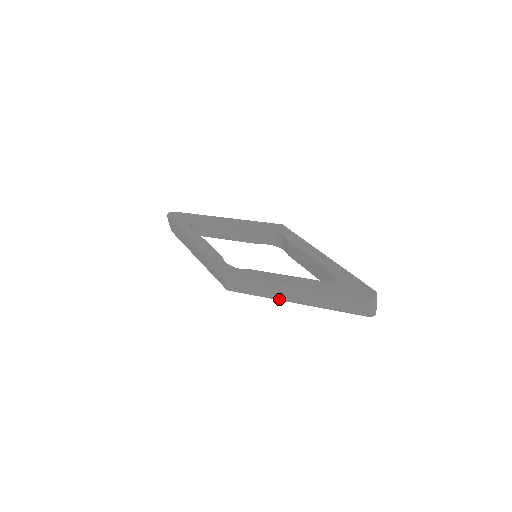
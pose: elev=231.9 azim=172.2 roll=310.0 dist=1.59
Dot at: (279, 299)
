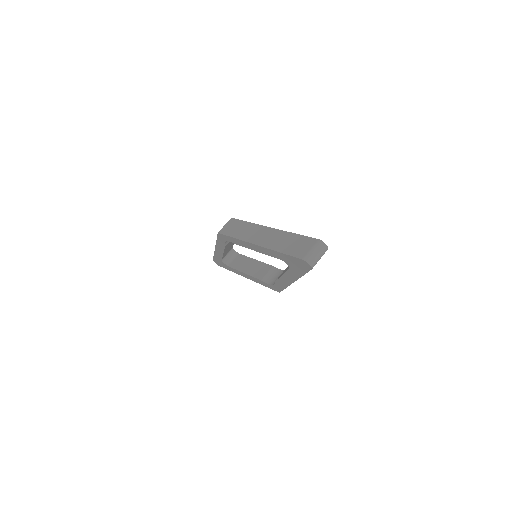
Dot at: (247, 241)
